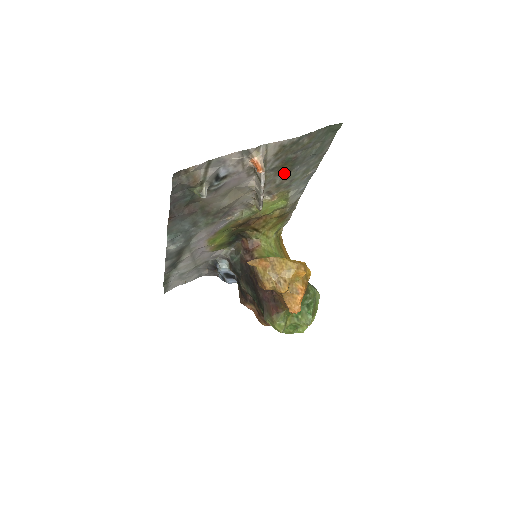
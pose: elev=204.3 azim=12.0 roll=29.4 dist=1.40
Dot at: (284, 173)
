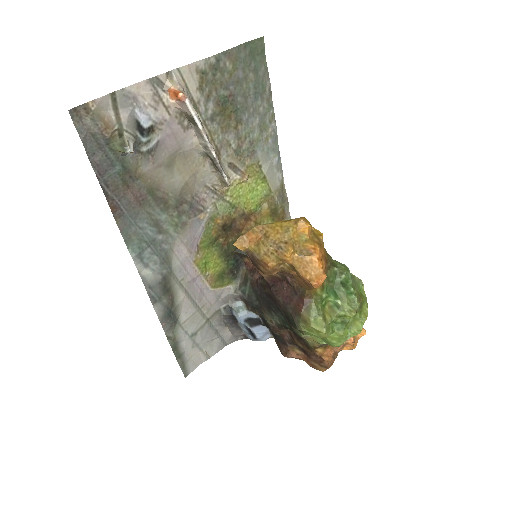
Dot at: (233, 128)
